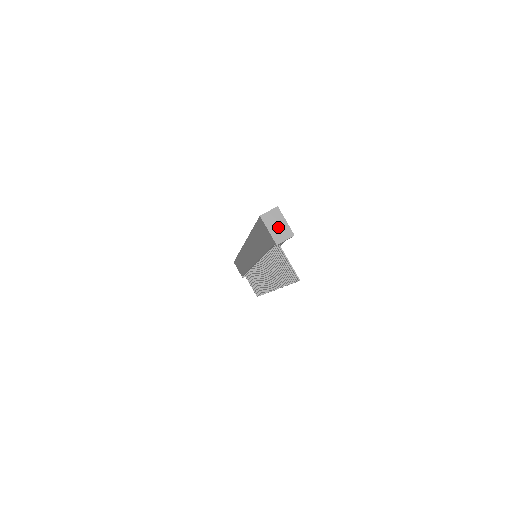
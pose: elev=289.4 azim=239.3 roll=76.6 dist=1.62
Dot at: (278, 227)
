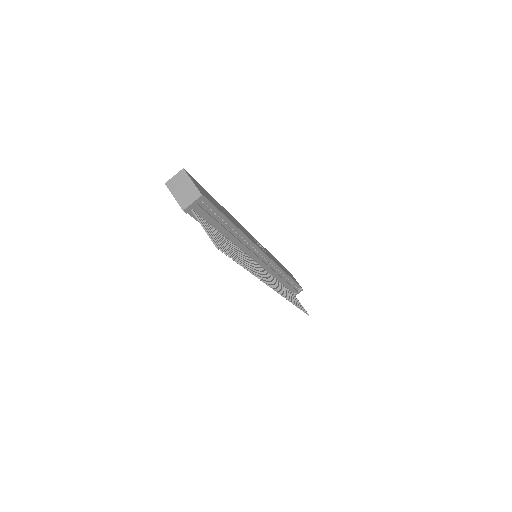
Dot at: (184, 190)
